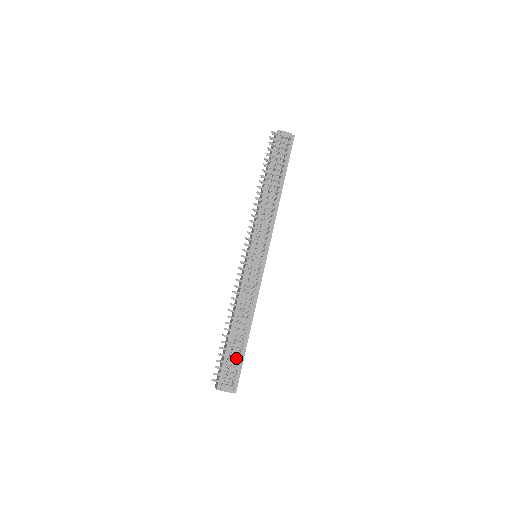
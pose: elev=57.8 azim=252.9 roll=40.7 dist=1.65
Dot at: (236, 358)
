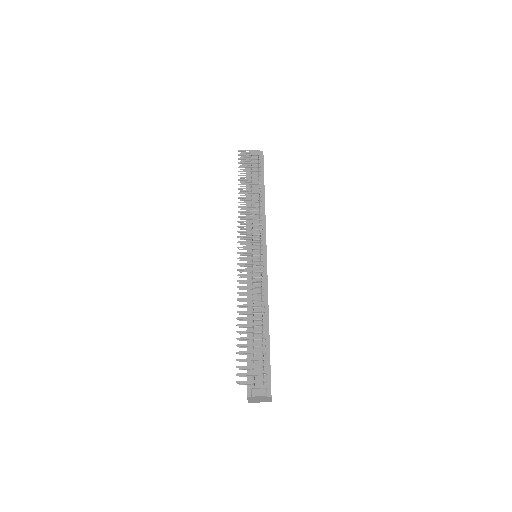
Dot at: (258, 352)
